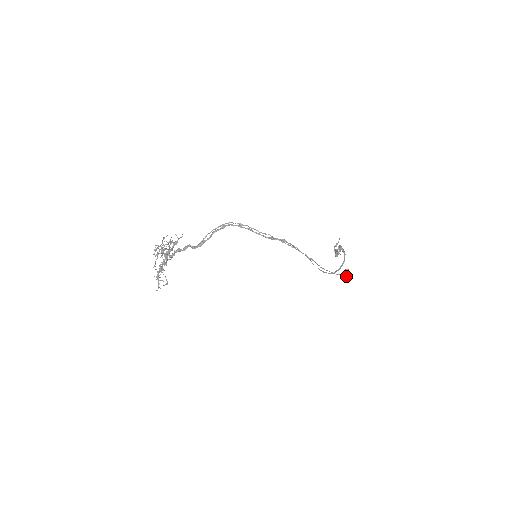
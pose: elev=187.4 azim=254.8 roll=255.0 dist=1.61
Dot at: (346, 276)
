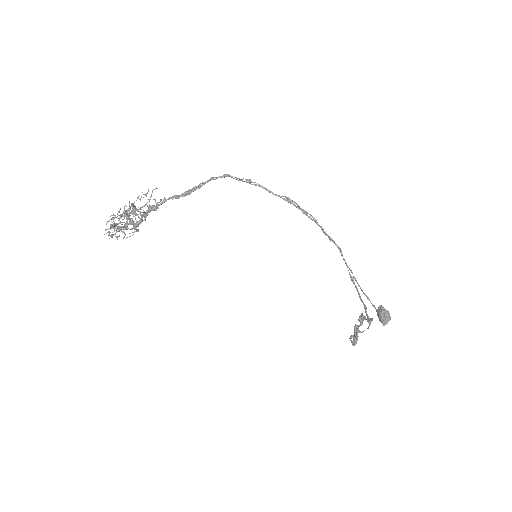
Dot at: (382, 309)
